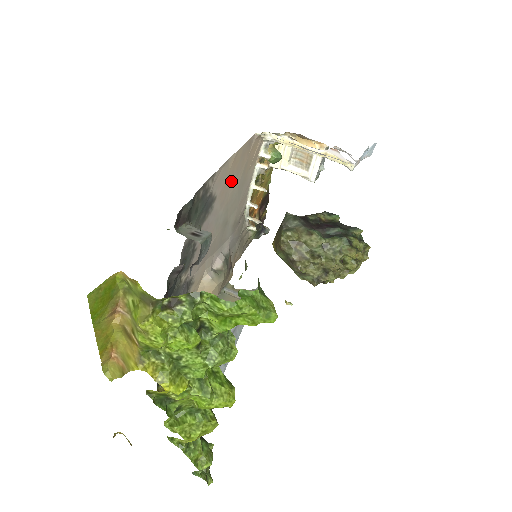
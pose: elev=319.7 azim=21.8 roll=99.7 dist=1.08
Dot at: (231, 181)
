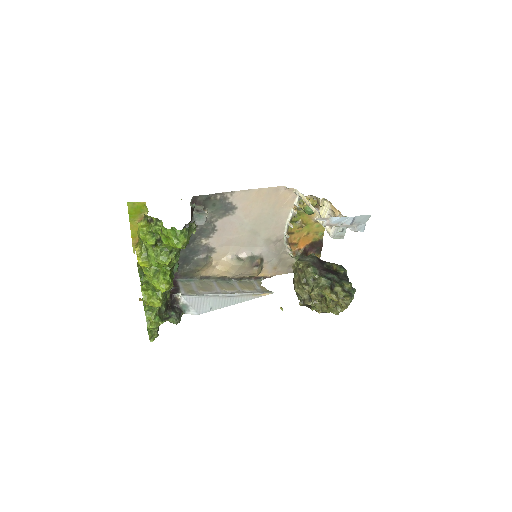
Dot at: (256, 206)
